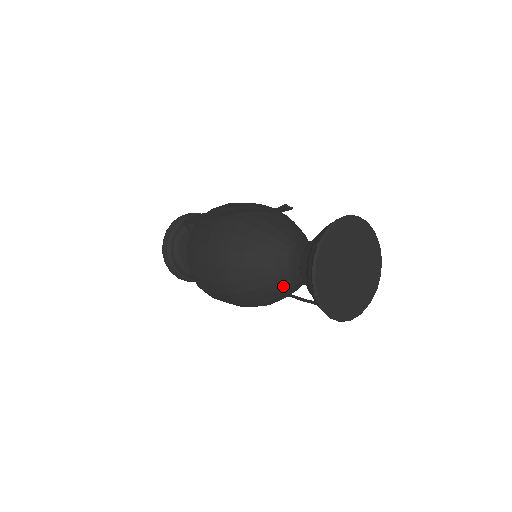
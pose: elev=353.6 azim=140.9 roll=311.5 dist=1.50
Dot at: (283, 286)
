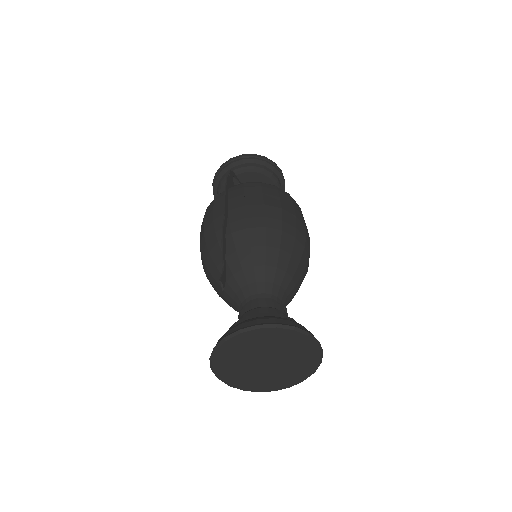
Dot at: occluded
